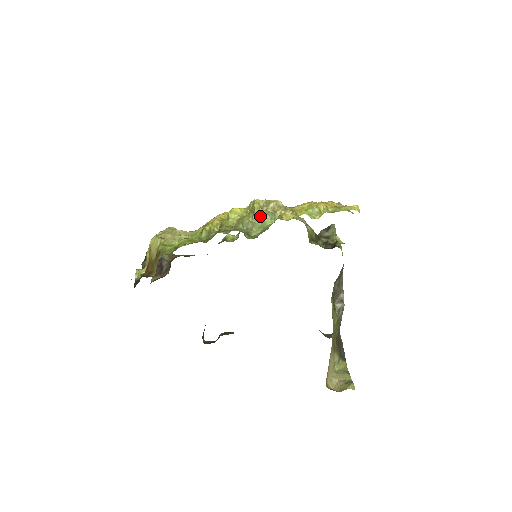
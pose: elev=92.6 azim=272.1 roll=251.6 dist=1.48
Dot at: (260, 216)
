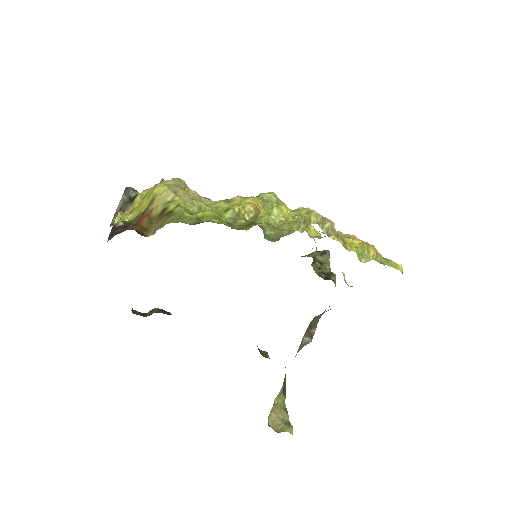
Dot at: occluded
